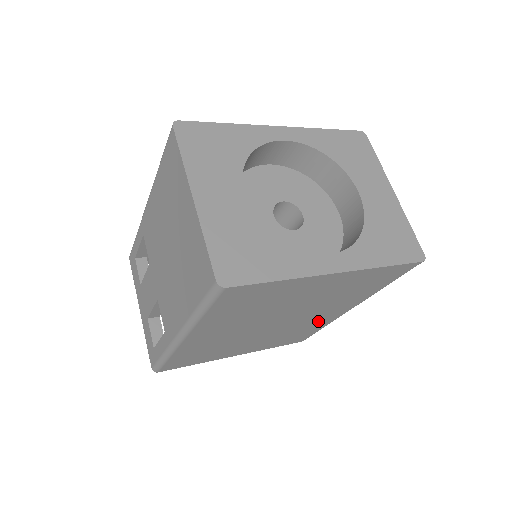
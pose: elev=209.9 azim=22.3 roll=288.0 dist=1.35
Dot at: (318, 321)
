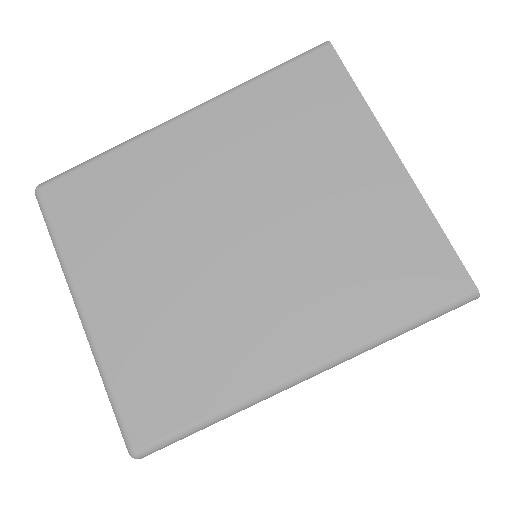
Dot at: (246, 346)
